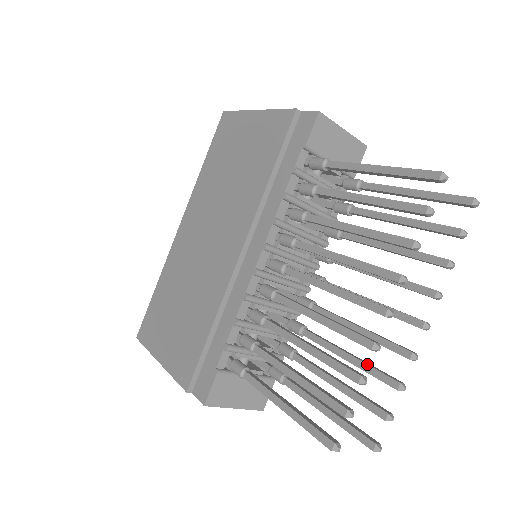
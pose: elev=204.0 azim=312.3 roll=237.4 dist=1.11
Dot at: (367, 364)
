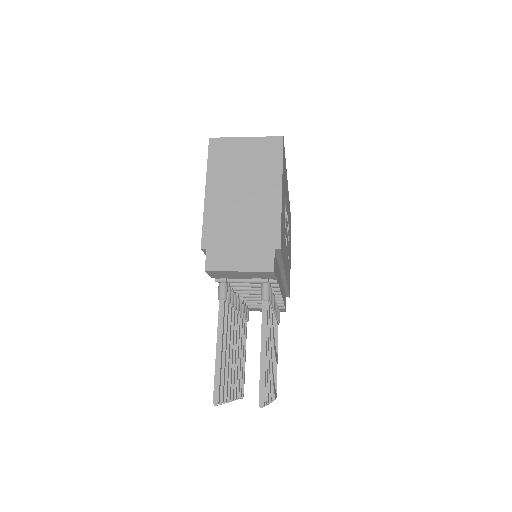
Dot at: occluded
